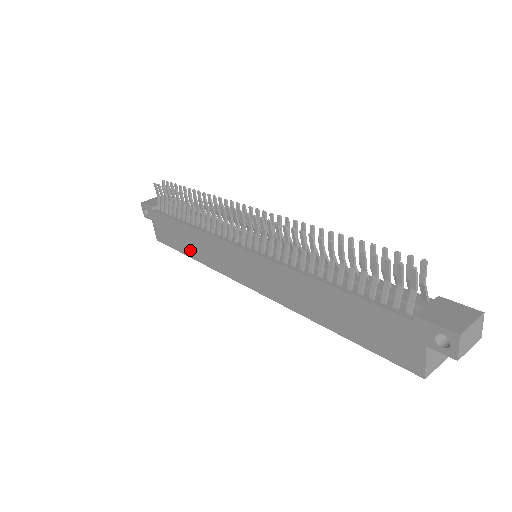
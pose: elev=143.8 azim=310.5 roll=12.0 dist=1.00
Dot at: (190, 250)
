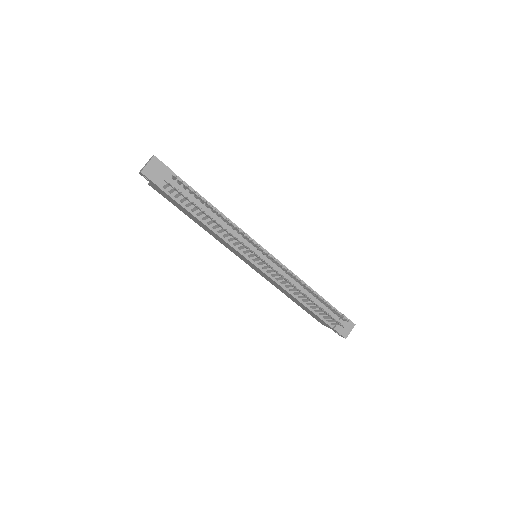
Dot at: (195, 221)
